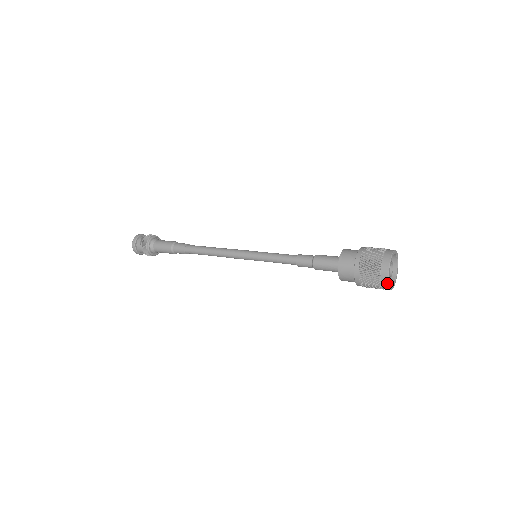
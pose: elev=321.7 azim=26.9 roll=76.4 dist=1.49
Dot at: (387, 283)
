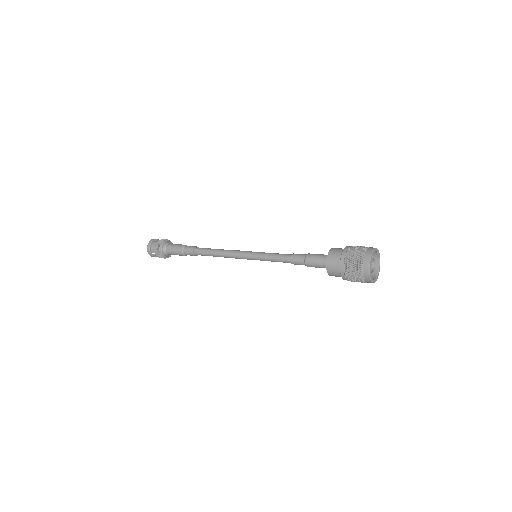
Dot at: (368, 266)
